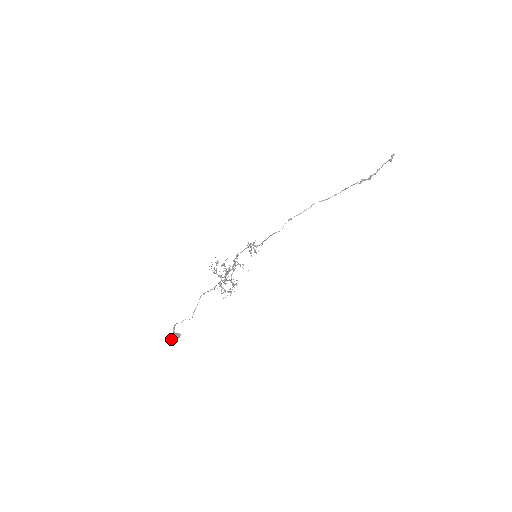
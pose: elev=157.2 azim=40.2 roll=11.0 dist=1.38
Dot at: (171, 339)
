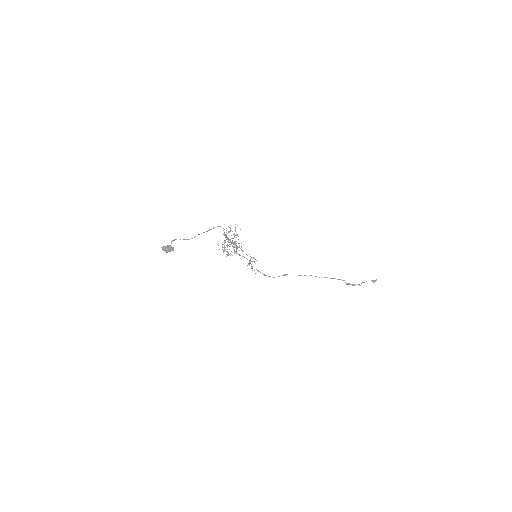
Dot at: (165, 246)
